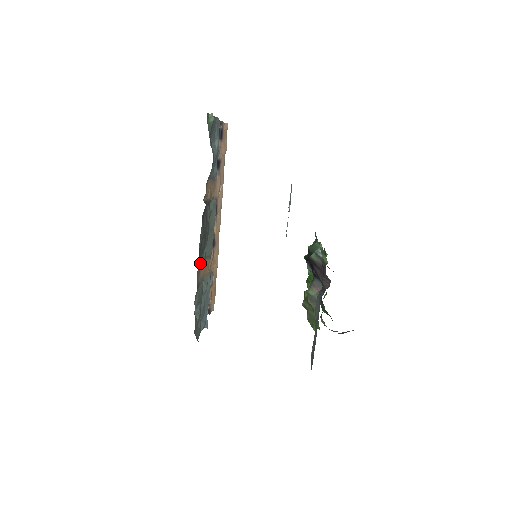
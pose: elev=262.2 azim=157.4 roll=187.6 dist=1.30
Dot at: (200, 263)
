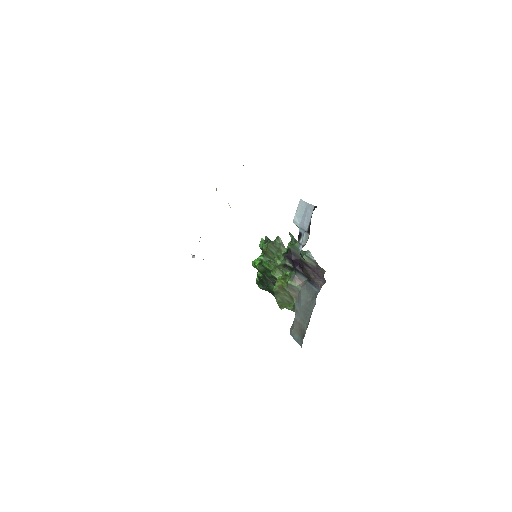
Dot at: occluded
